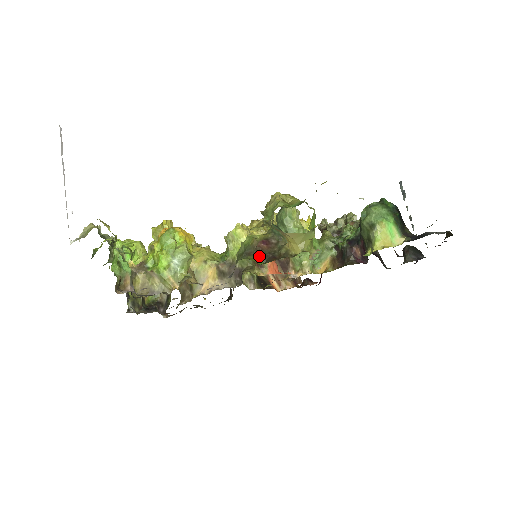
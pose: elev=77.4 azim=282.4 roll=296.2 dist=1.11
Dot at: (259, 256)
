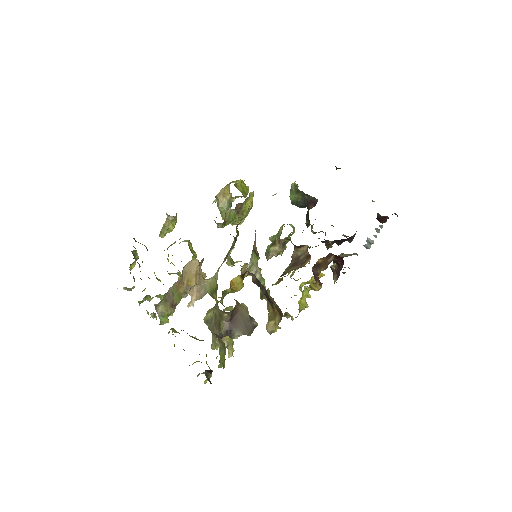
Dot at: occluded
